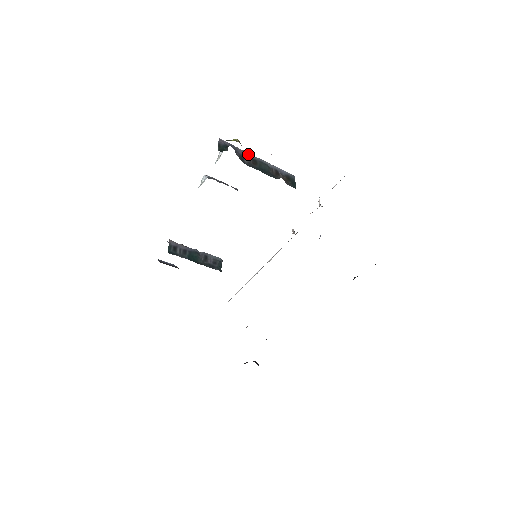
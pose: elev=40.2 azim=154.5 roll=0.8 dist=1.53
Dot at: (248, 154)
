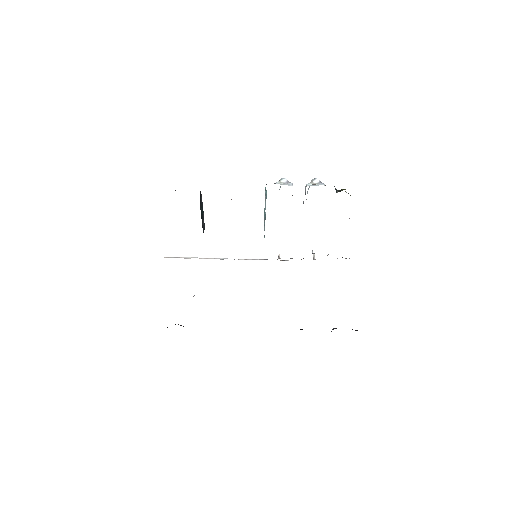
Dot at: occluded
